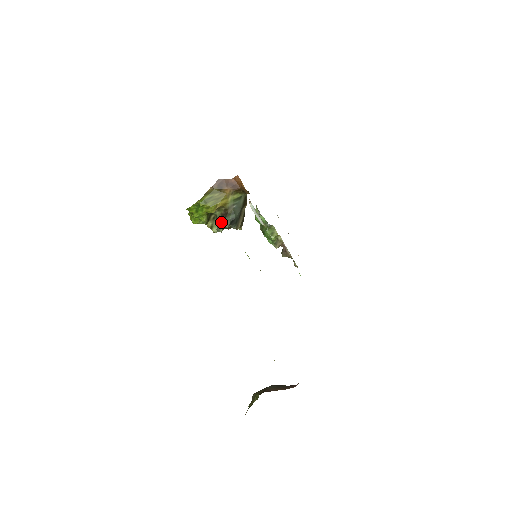
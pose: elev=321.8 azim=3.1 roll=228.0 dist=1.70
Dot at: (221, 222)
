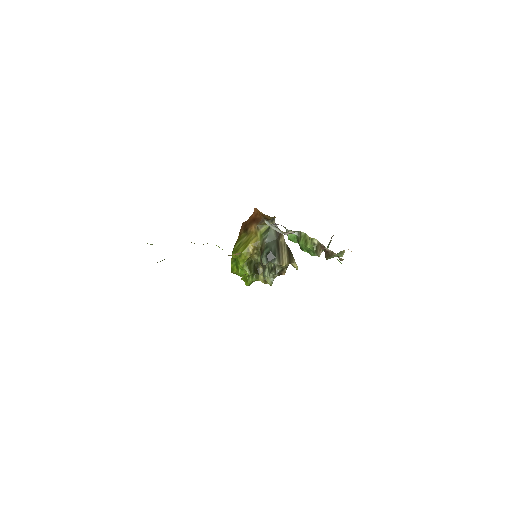
Dot at: (264, 266)
